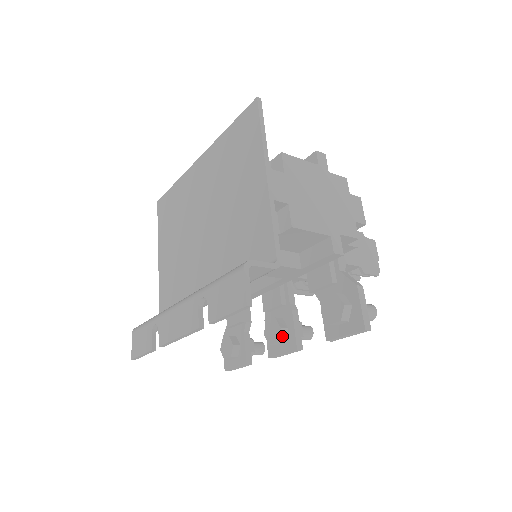
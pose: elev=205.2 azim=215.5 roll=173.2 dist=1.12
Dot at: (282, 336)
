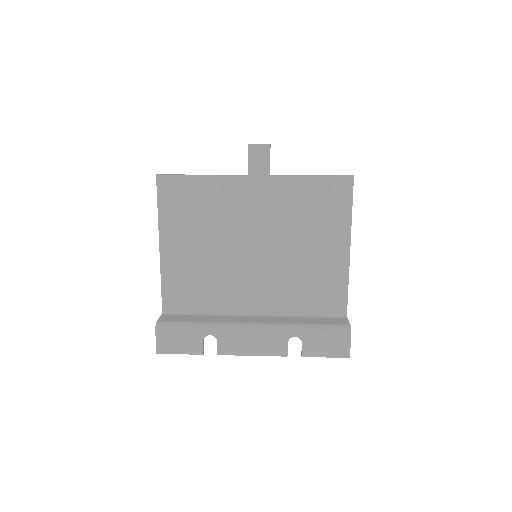
Dot at: occluded
